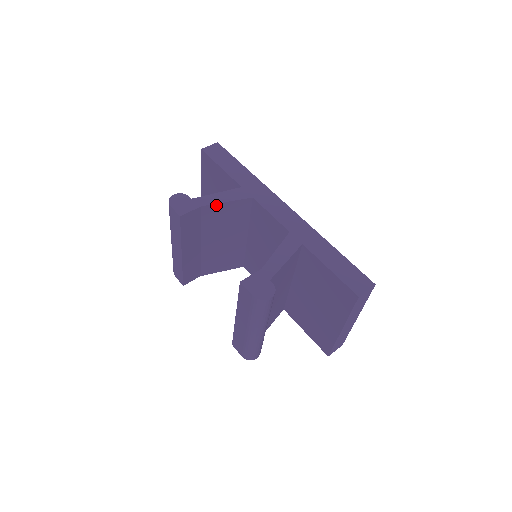
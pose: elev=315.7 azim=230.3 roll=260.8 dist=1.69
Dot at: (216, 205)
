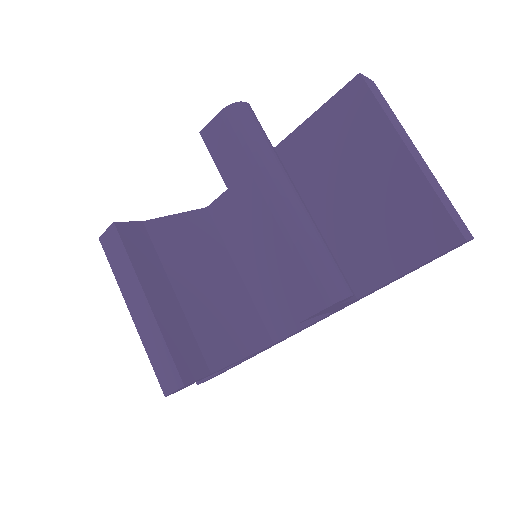
Dot at: (163, 220)
